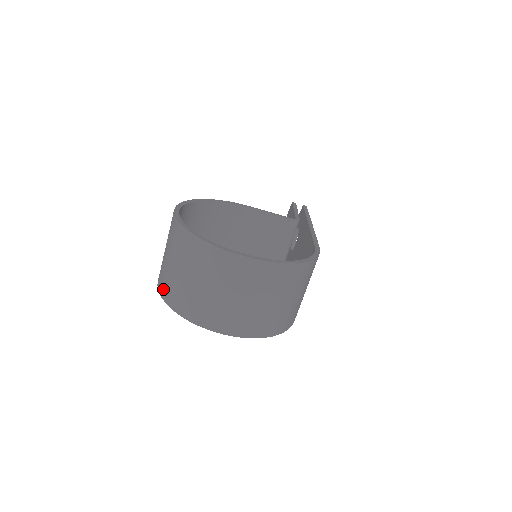
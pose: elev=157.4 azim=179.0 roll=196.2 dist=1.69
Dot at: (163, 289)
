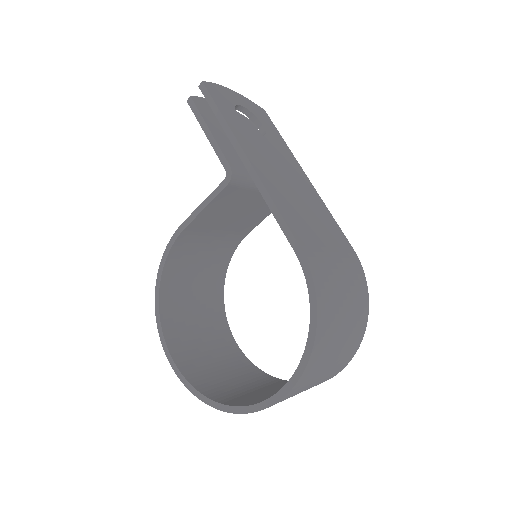
Dot at: occluded
